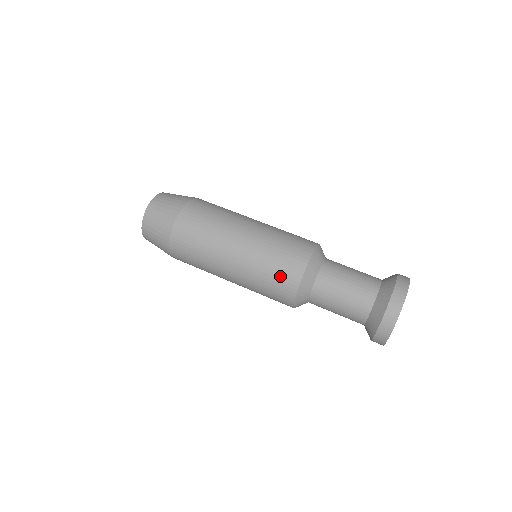
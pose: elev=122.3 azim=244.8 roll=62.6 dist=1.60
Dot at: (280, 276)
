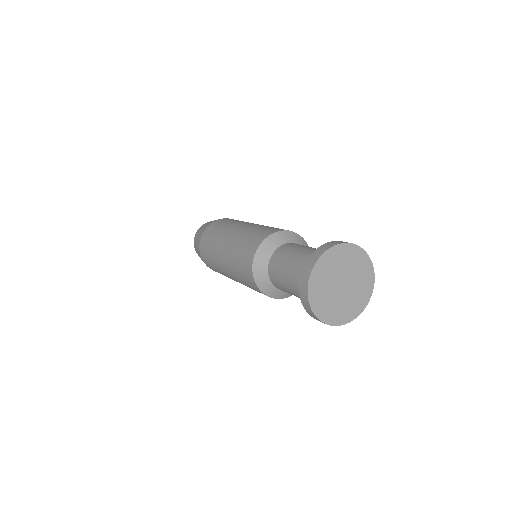
Dot at: (244, 254)
